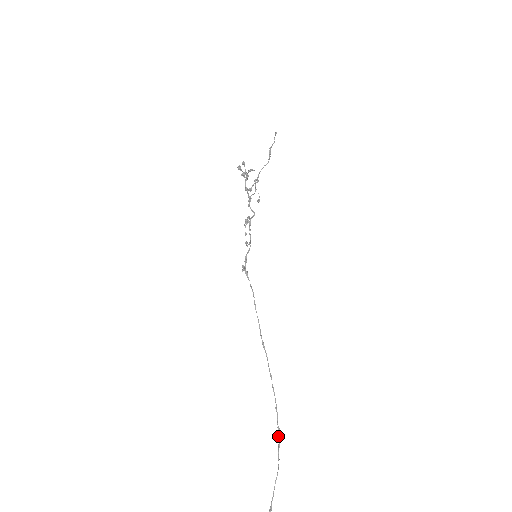
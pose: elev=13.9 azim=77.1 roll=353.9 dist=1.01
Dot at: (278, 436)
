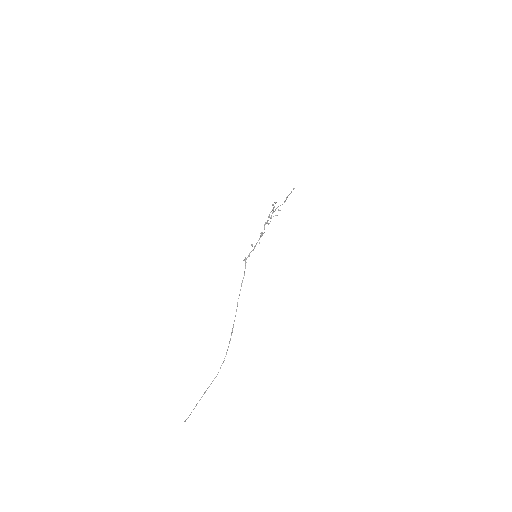
Dot at: occluded
